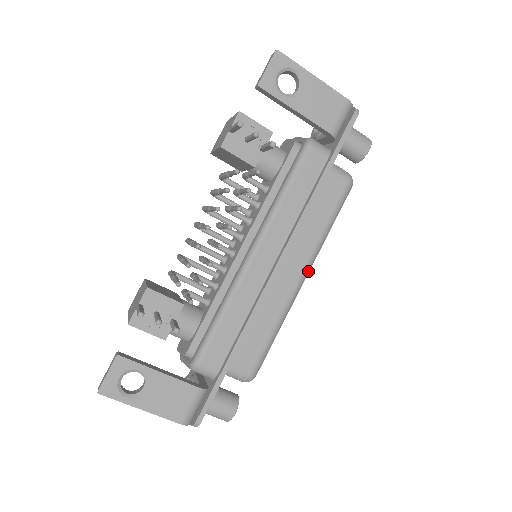
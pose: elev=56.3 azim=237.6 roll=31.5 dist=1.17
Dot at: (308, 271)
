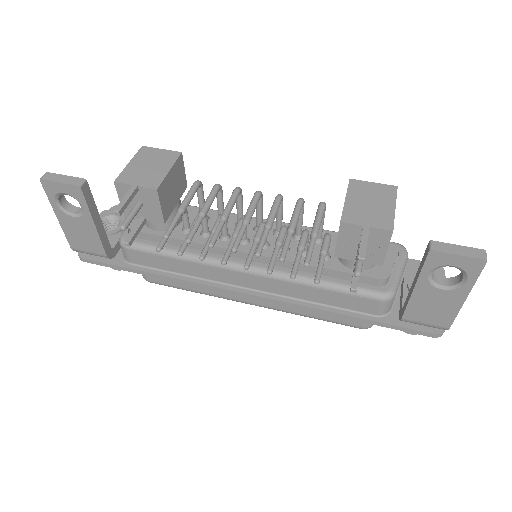
Dot at: (262, 306)
